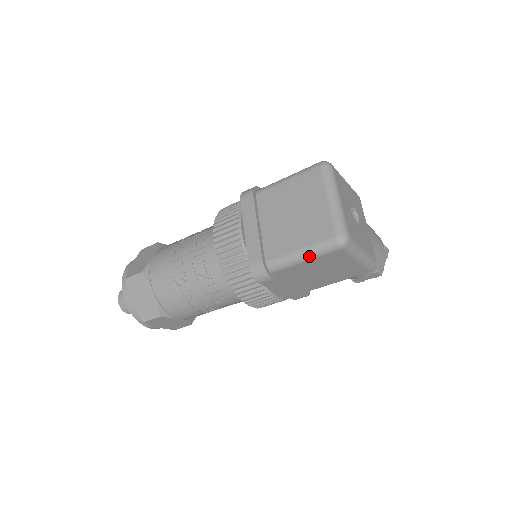
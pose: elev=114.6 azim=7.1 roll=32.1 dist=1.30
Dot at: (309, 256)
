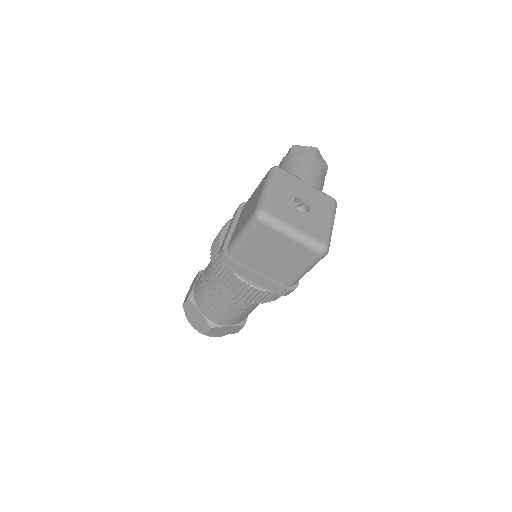
Dot at: occluded
